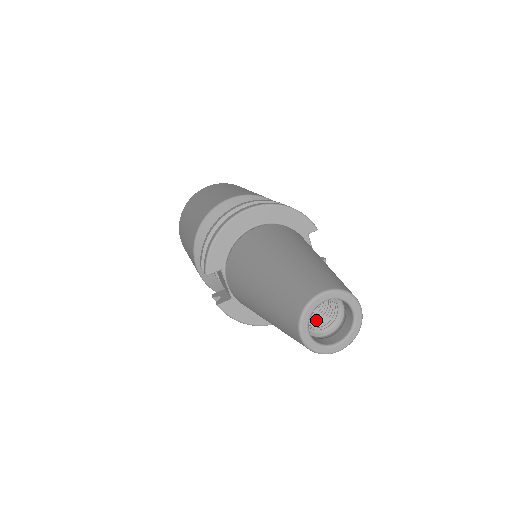
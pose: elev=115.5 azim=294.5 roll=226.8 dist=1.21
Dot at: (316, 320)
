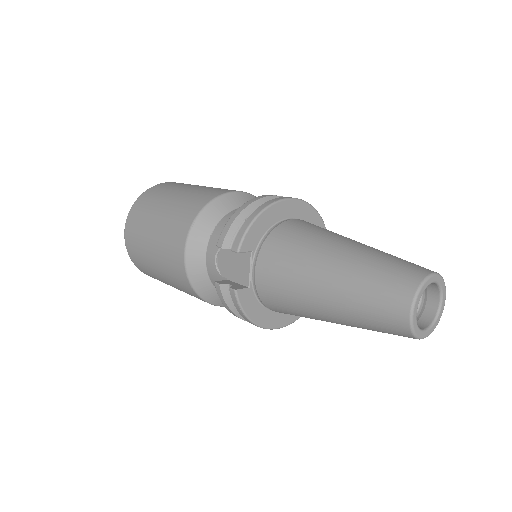
Dot at: occluded
